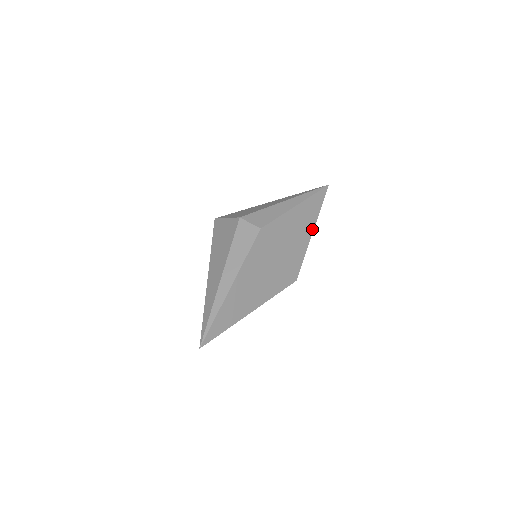
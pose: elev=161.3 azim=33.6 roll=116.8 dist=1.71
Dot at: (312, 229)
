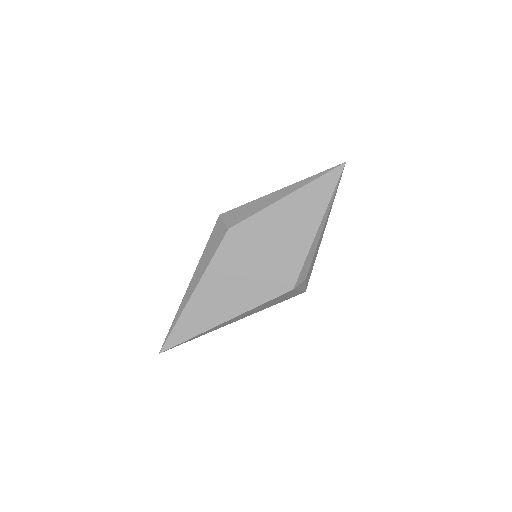
Dot at: (317, 224)
